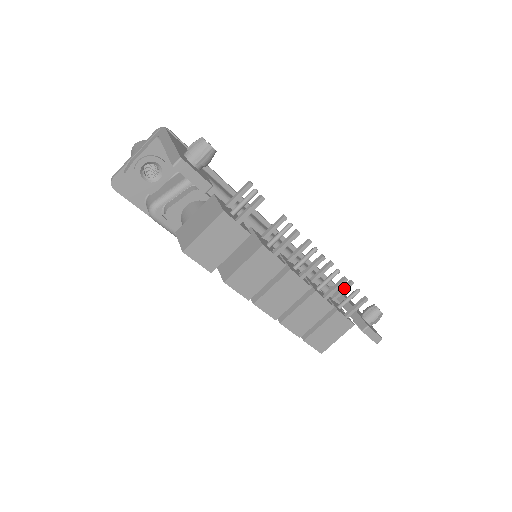
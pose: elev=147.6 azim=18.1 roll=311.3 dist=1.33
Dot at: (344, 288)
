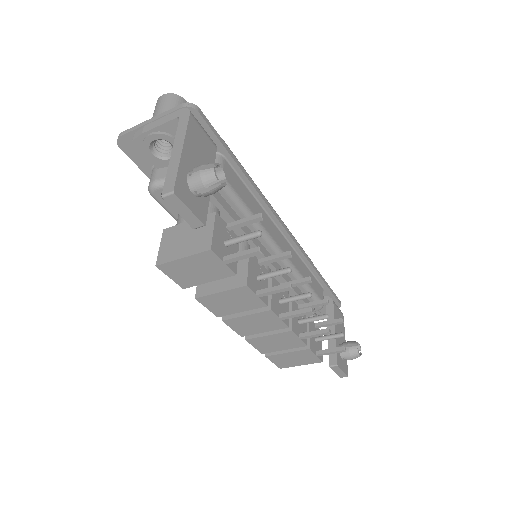
Dot at: (331, 323)
